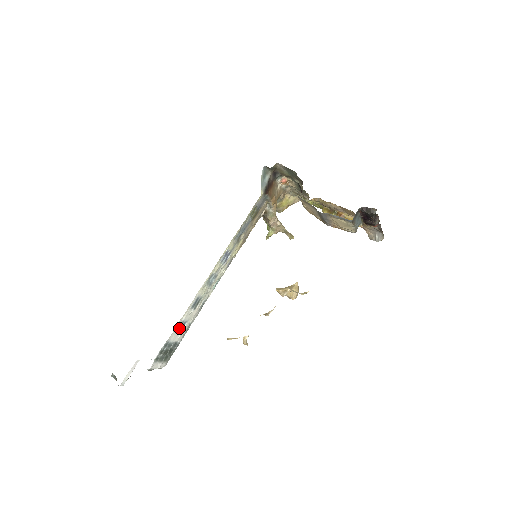
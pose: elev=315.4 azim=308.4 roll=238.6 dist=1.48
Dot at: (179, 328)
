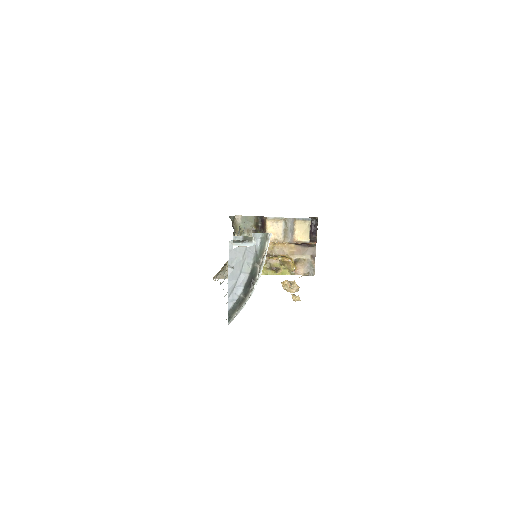
Dot at: occluded
